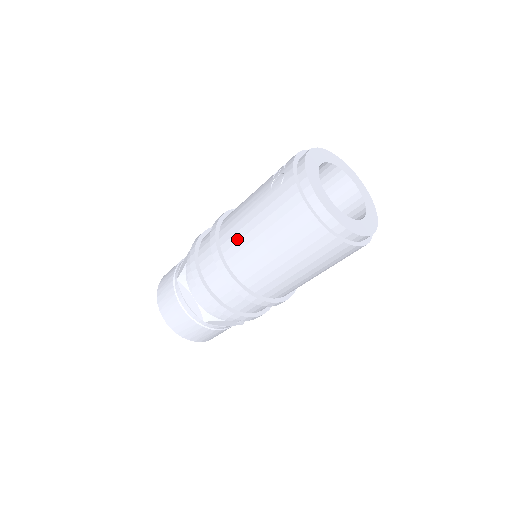
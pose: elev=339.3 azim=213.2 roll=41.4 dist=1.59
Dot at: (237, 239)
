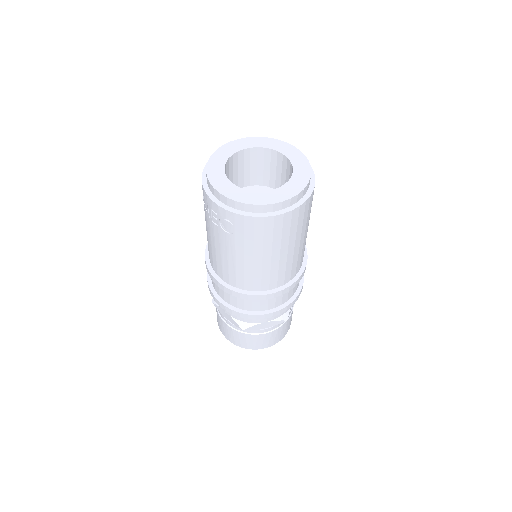
Dot at: (250, 277)
